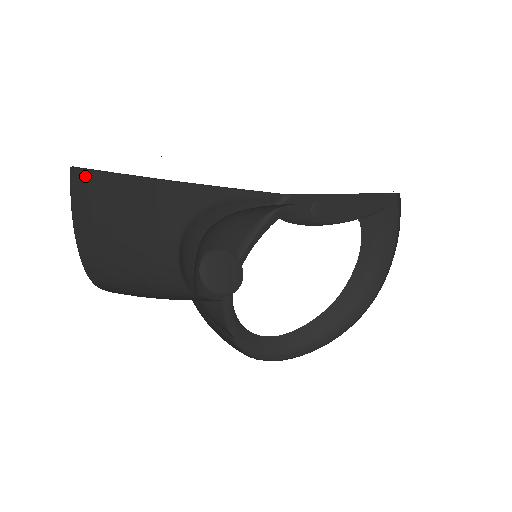
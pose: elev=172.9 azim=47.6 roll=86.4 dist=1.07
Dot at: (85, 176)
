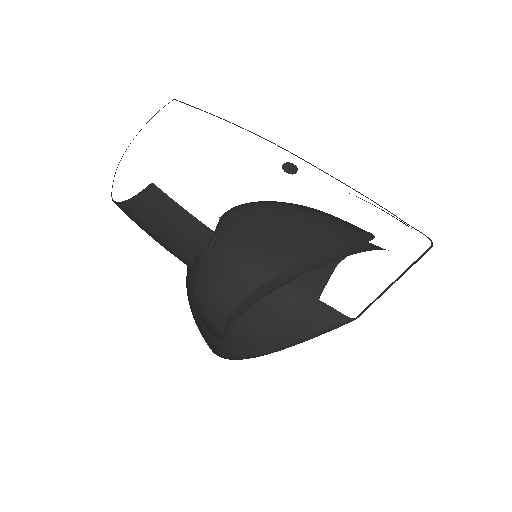
Dot at: (159, 194)
